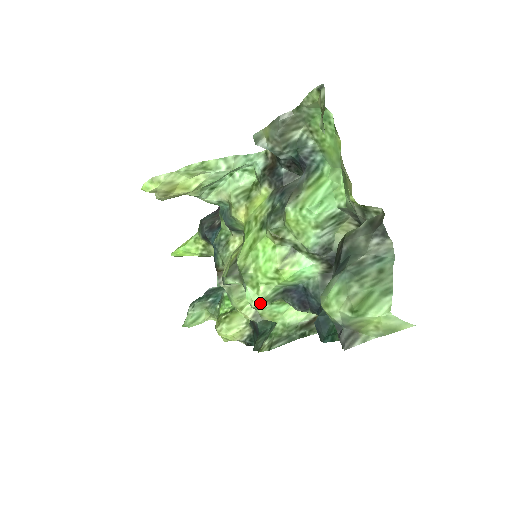
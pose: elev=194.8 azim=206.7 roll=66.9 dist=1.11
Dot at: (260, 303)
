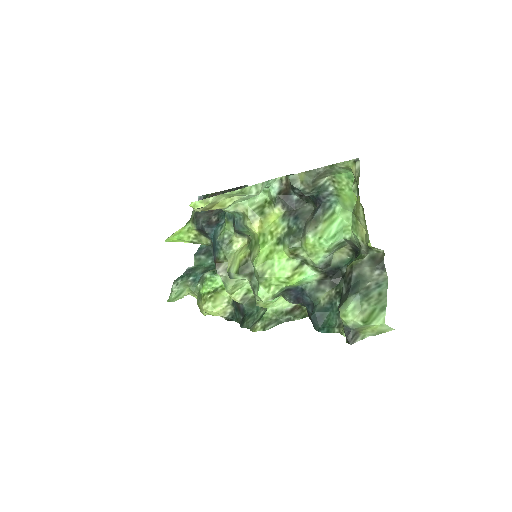
Dot at: (269, 299)
